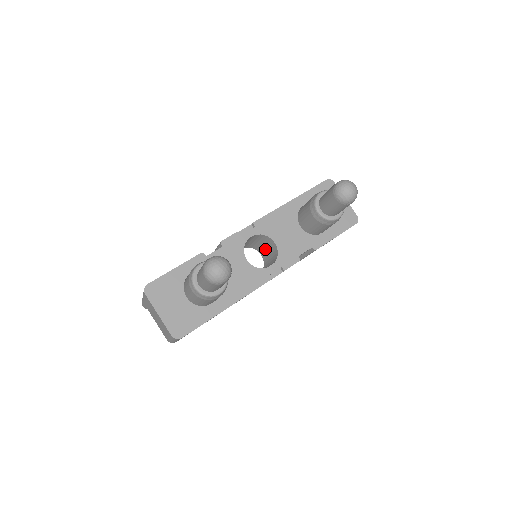
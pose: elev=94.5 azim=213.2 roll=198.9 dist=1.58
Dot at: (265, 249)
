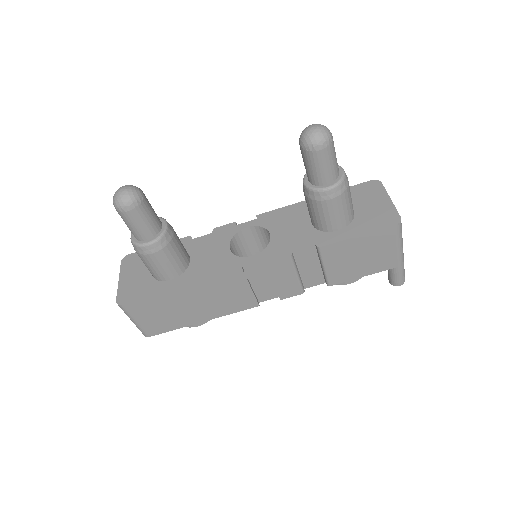
Dot at: occluded
